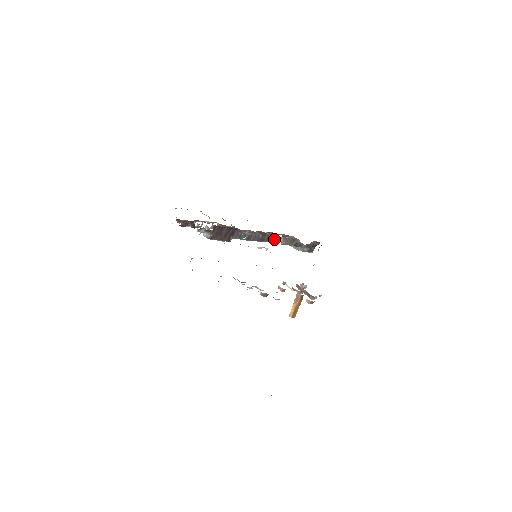
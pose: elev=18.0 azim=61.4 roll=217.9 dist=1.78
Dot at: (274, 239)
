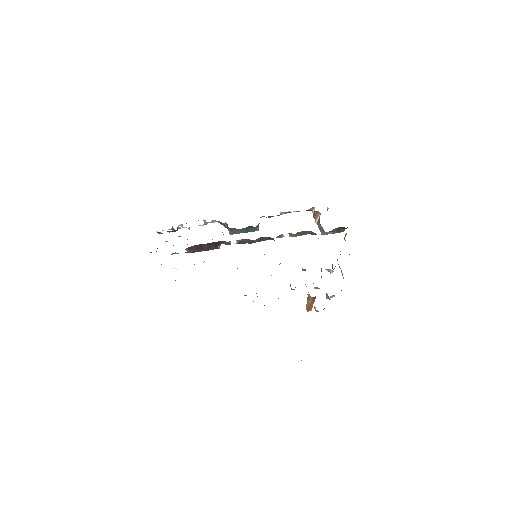
Dot at: (274, 240)
